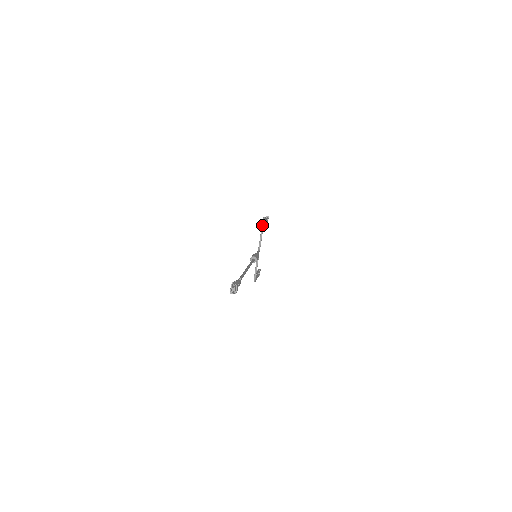
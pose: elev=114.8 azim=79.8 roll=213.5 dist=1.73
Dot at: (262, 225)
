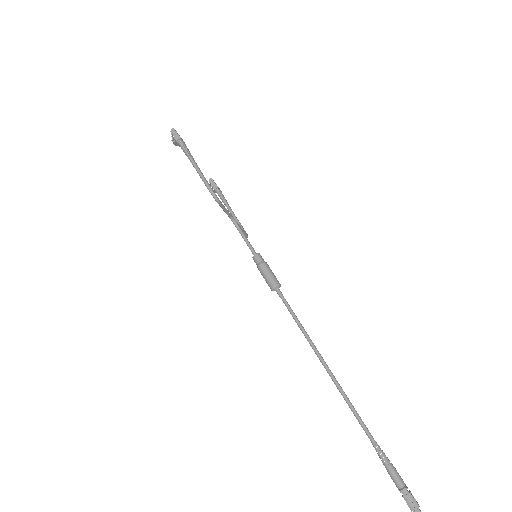
Dot at: (217, 202)
